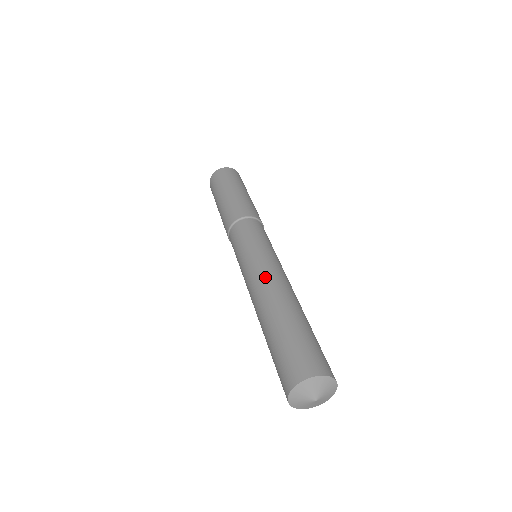
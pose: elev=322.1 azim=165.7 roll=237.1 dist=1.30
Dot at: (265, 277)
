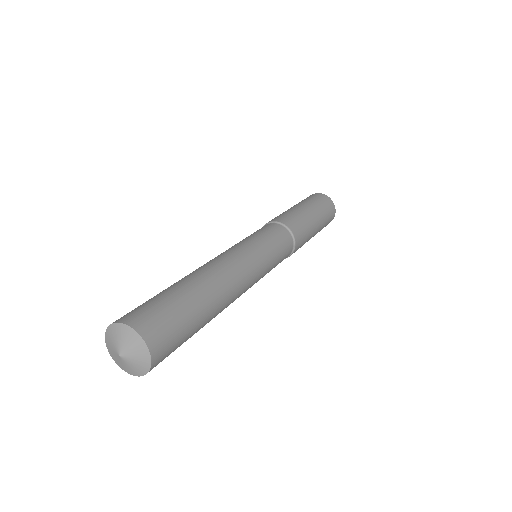
Dot at: occluded
